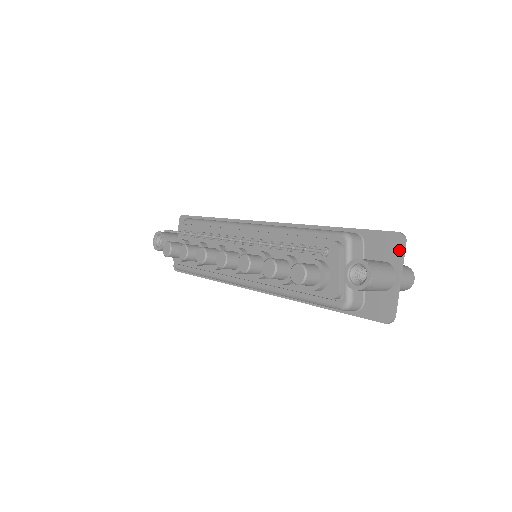
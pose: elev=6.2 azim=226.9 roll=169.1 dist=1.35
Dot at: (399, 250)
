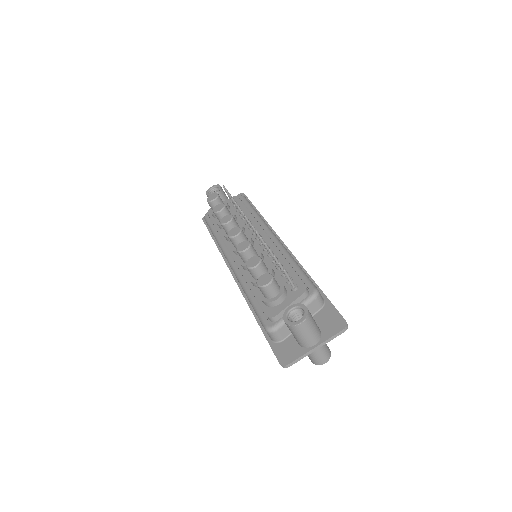
Dot at: (335, 331)
